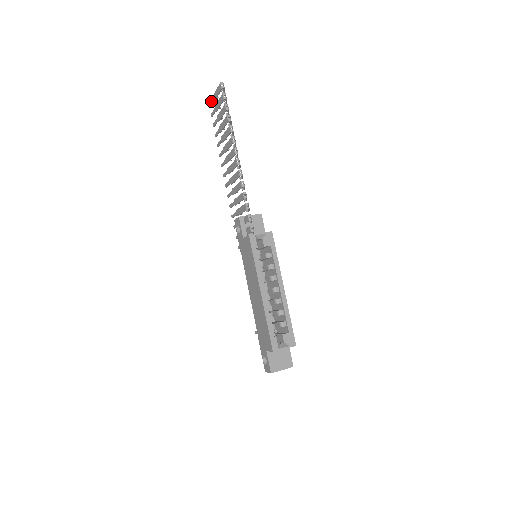
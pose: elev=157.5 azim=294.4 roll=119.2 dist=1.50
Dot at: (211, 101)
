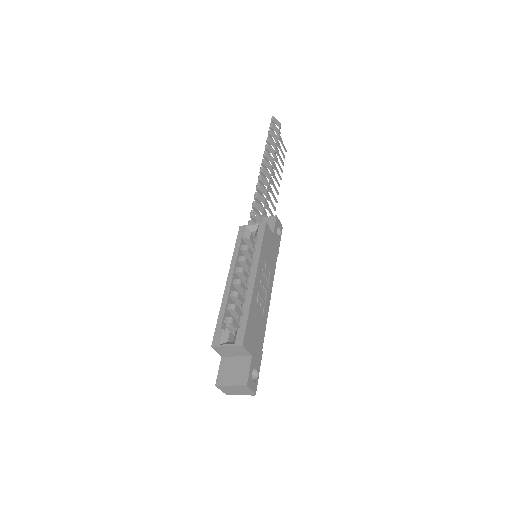
Dot at: (282, 144)
